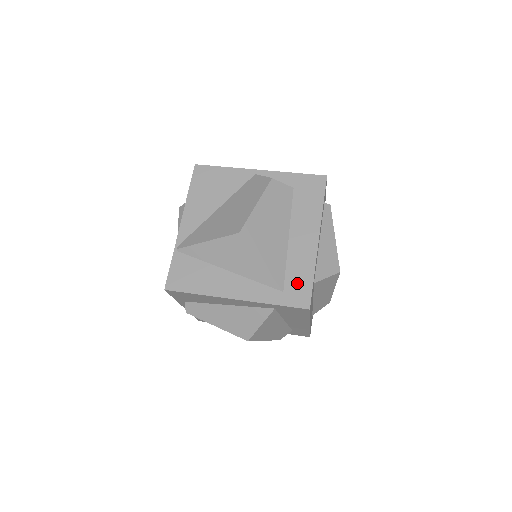
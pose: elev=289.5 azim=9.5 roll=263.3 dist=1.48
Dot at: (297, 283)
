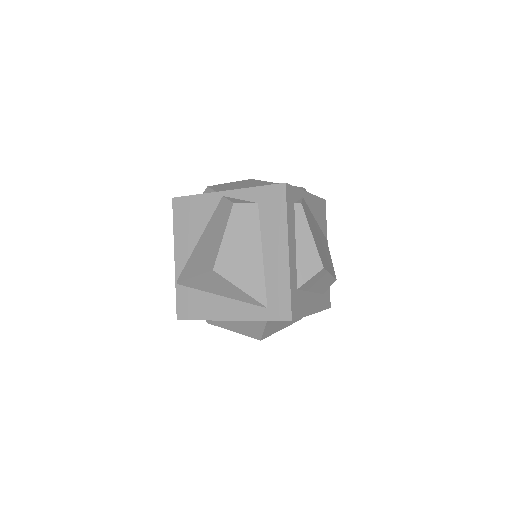
Dot at: (277, 298)
